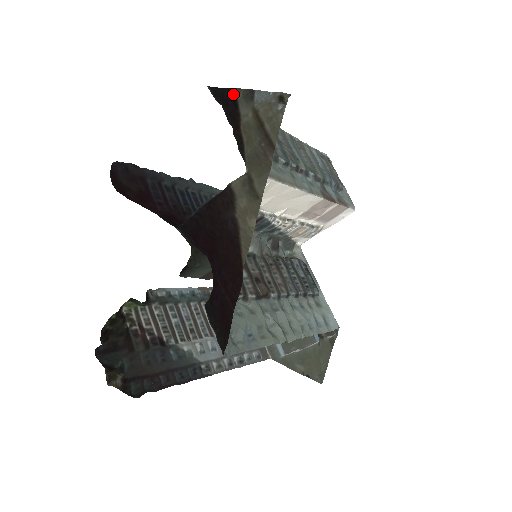
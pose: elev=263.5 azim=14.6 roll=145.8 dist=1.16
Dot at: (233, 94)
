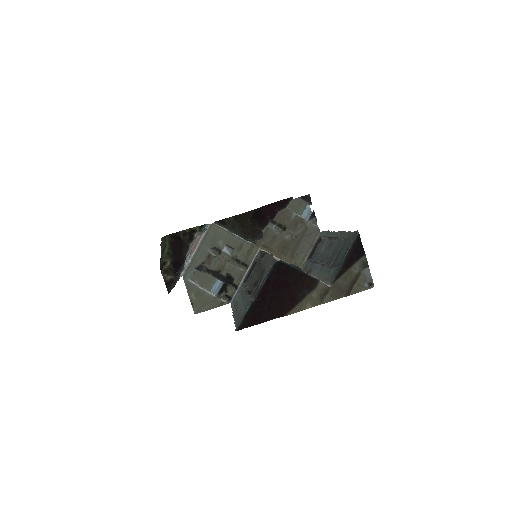
Dot at: (362, 254)
